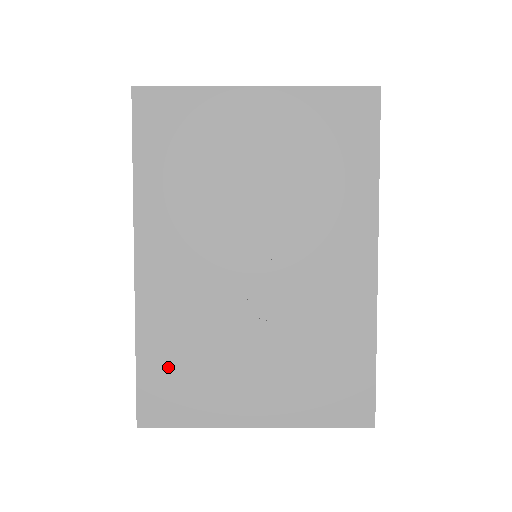
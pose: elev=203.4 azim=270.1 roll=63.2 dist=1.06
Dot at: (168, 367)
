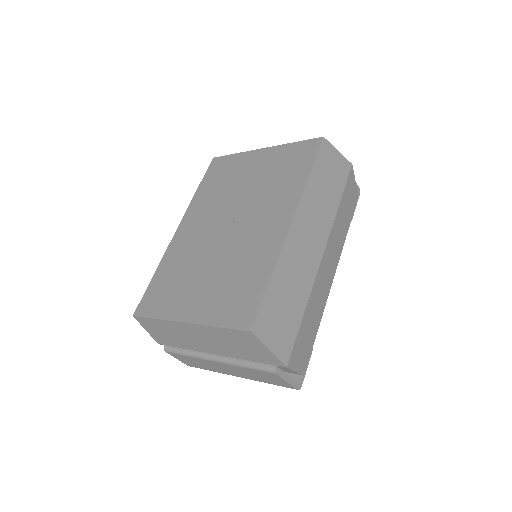
Dot at: (163, 282)
